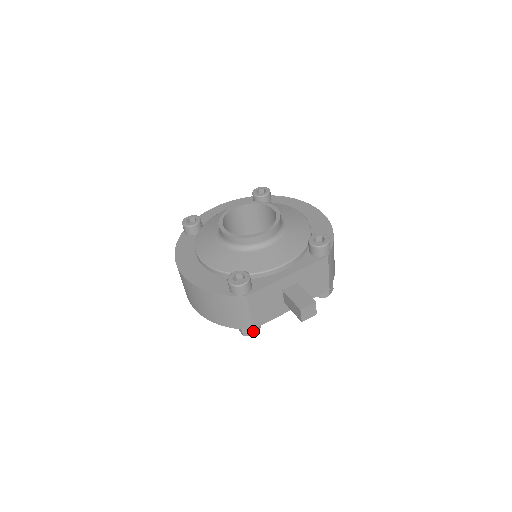
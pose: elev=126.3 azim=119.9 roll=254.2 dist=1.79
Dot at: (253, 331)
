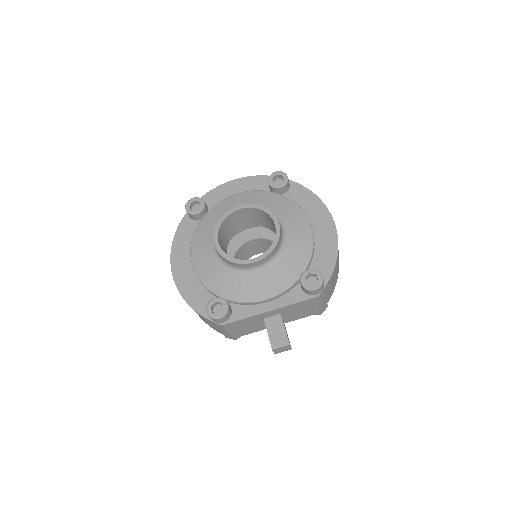
Dot at: (234, 338)
